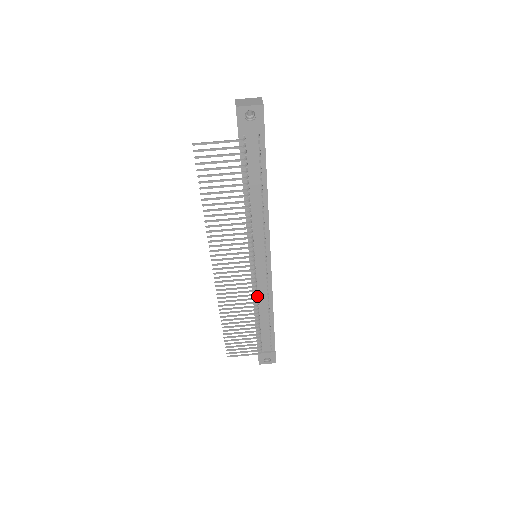
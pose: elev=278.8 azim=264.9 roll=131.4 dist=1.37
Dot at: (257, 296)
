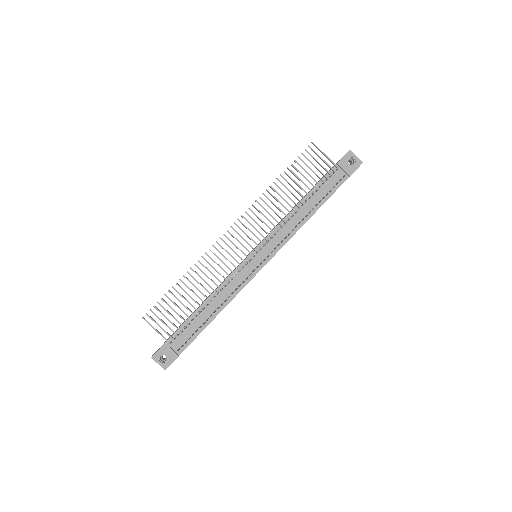
Dot at: (229, 281)
